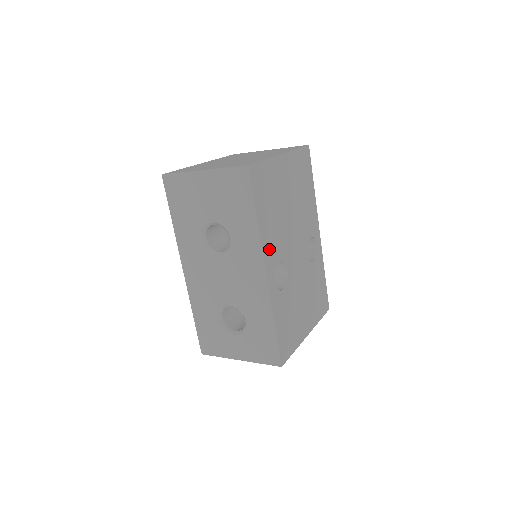
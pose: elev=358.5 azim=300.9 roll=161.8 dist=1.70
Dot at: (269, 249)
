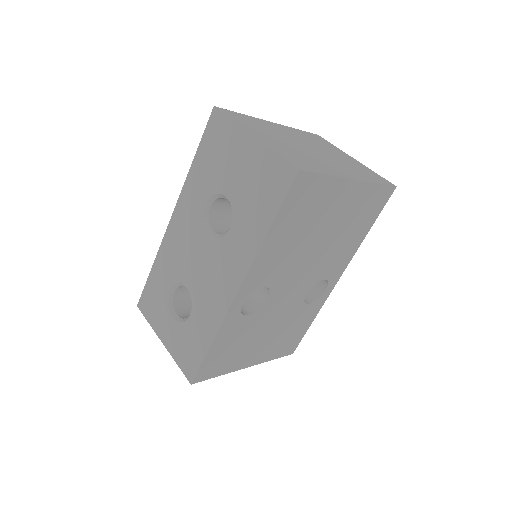
Dot at: (260, 269)
